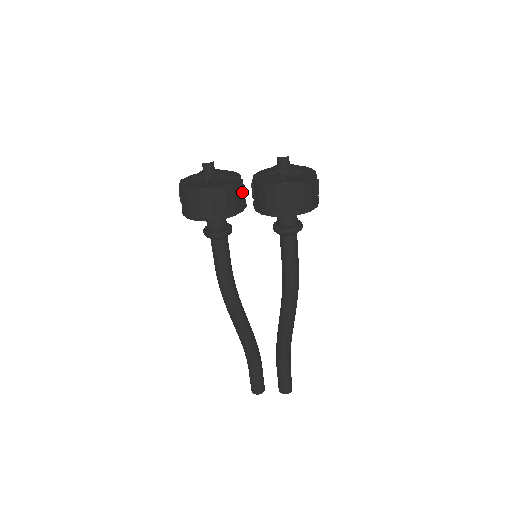
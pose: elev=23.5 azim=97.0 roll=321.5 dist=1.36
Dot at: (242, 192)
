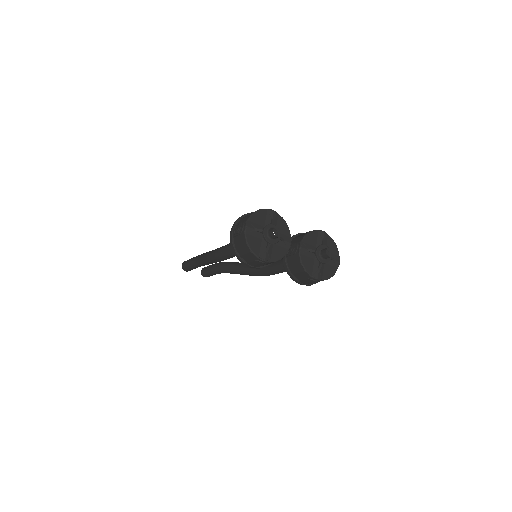
Dot at: occluded
